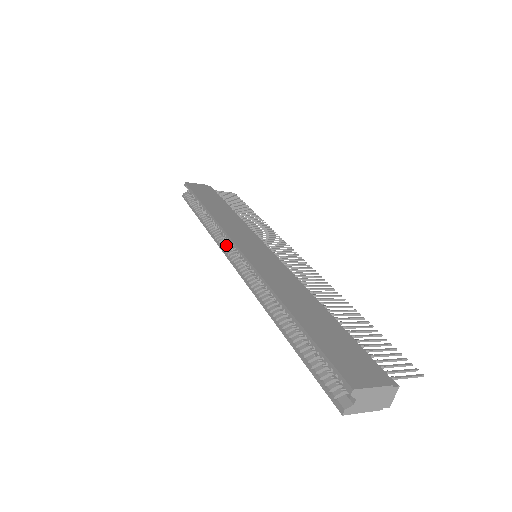
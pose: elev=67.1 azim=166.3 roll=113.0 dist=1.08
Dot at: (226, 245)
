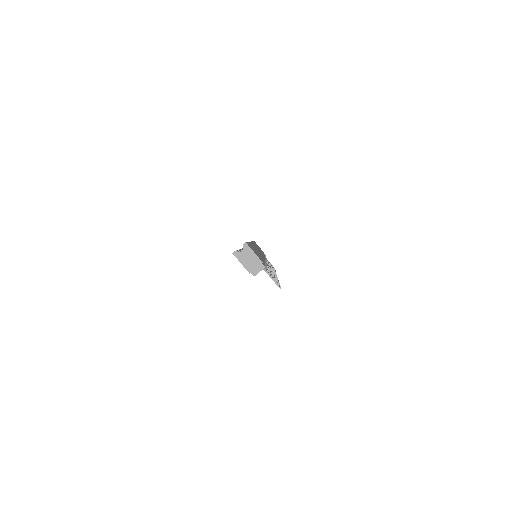
Dot at: occluded
